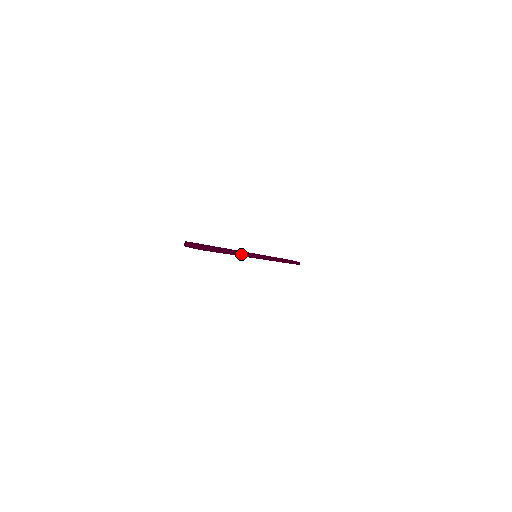
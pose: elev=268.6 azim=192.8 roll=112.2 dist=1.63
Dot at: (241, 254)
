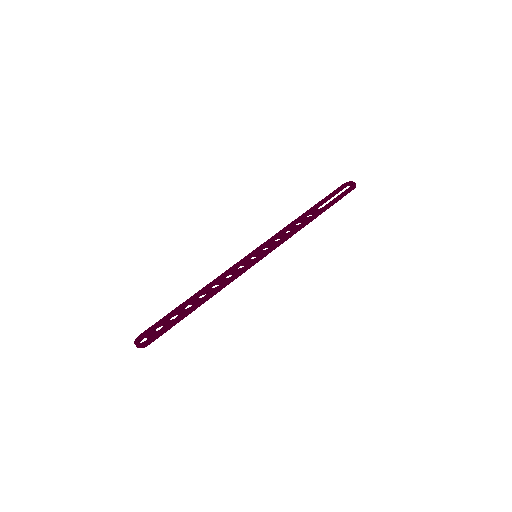
Dot at: (216, 292)
